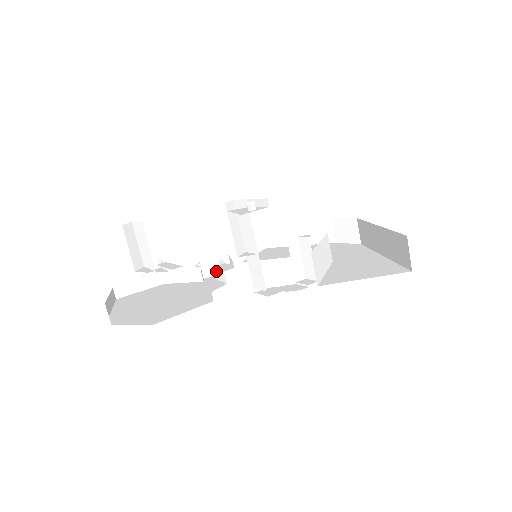
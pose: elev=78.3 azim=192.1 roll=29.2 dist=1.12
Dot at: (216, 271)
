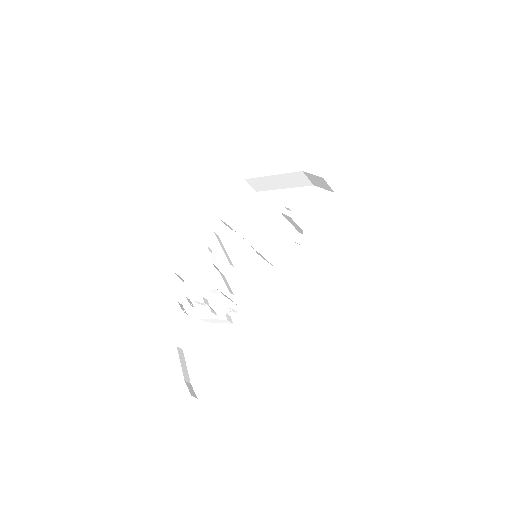
Dot at: occluded
